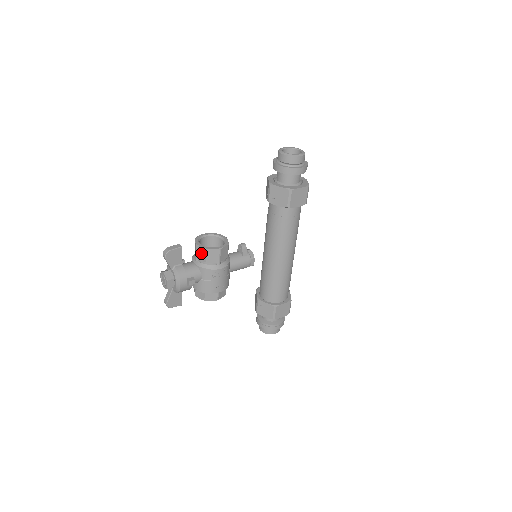
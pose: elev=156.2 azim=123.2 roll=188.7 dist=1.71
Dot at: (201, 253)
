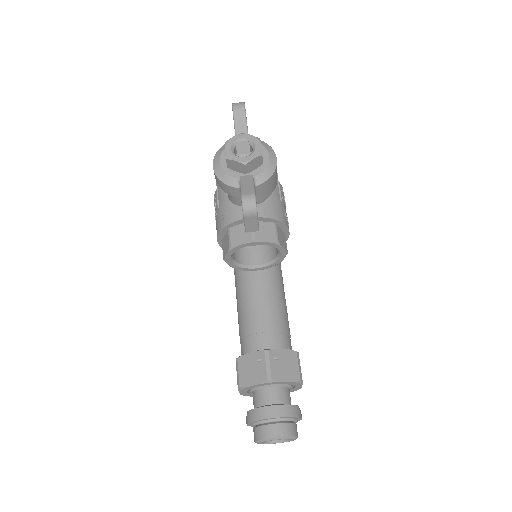
Dot at: occluded
